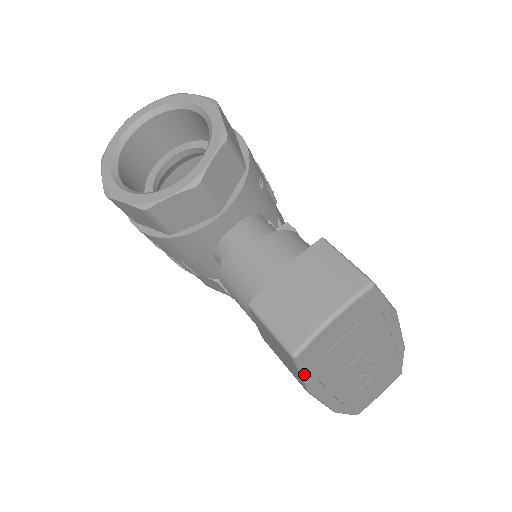
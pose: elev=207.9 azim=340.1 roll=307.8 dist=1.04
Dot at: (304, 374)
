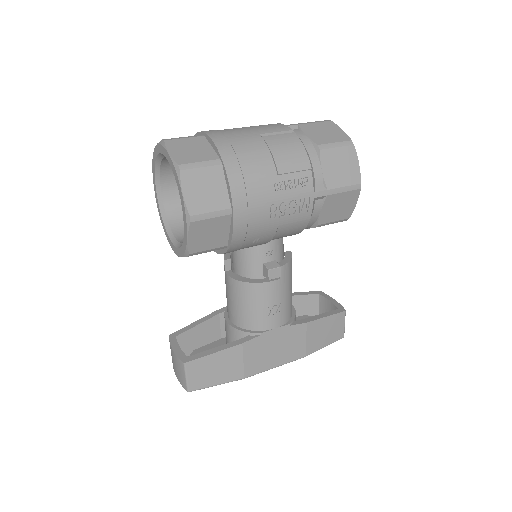
Dot at: occluded
